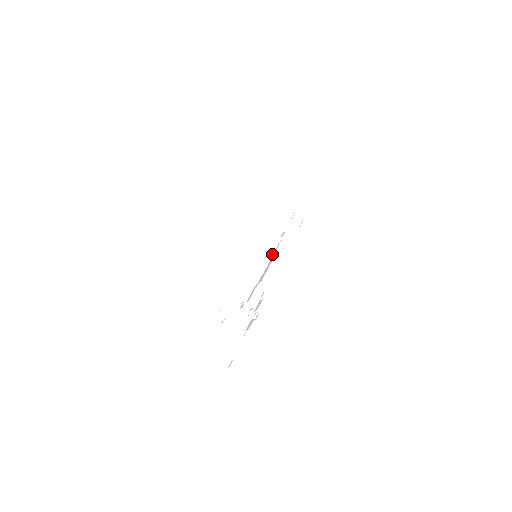
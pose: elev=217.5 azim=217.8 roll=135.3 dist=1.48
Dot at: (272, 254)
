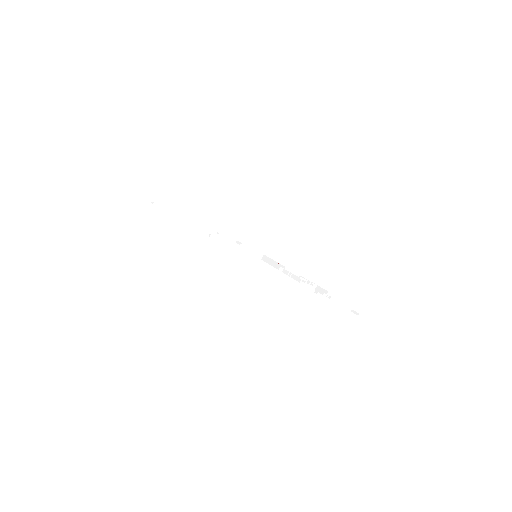
Dot at: (258, 253)
